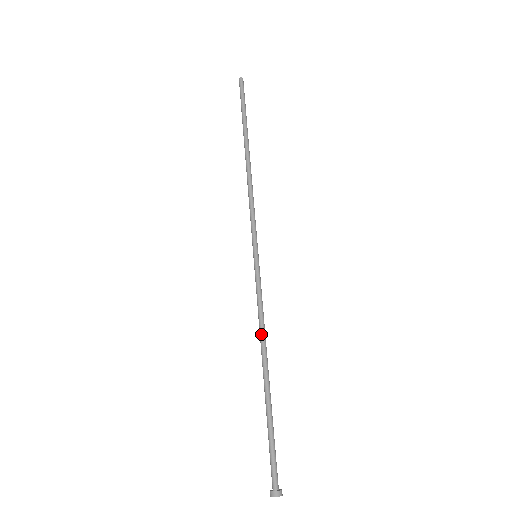
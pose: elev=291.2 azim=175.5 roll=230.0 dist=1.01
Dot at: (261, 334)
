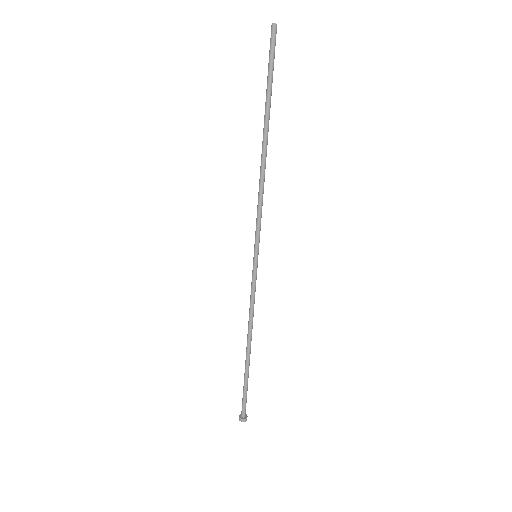
Dot at: (251, 323)
